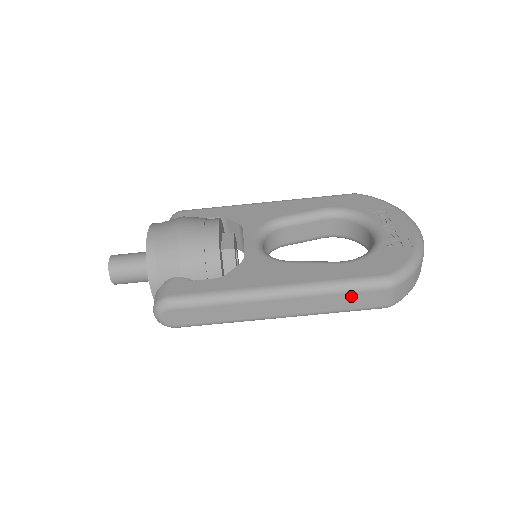
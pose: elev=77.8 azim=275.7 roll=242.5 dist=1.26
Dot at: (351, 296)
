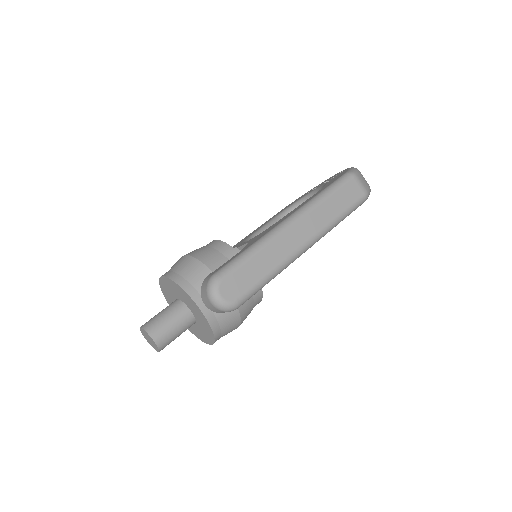
Dot at: (337, 196)
